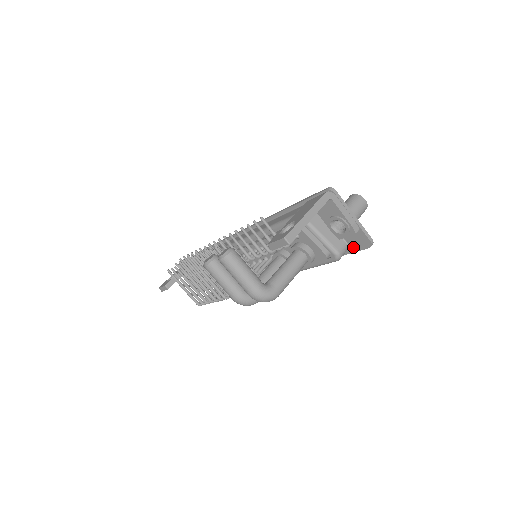
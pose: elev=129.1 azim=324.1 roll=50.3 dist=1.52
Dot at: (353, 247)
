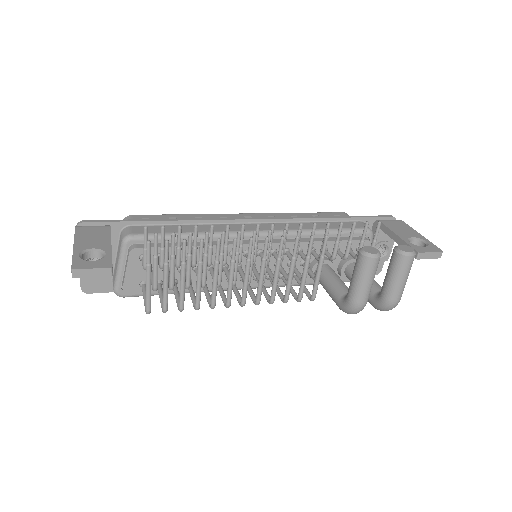
Dot at: occluded
